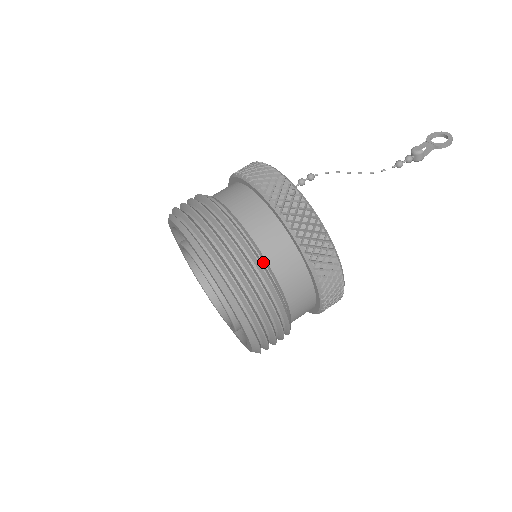
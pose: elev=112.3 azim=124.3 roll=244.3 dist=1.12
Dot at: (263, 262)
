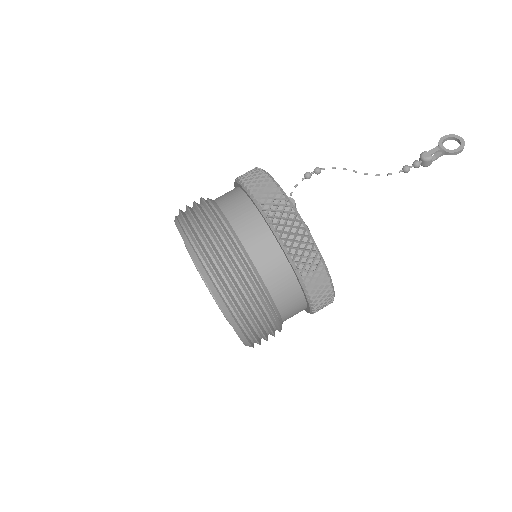
Dot at: (259, 283)
